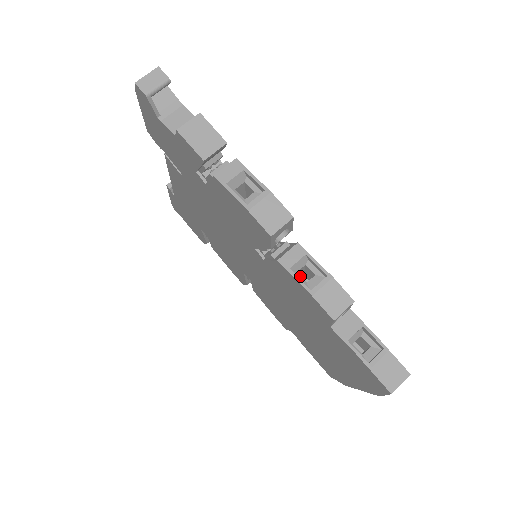
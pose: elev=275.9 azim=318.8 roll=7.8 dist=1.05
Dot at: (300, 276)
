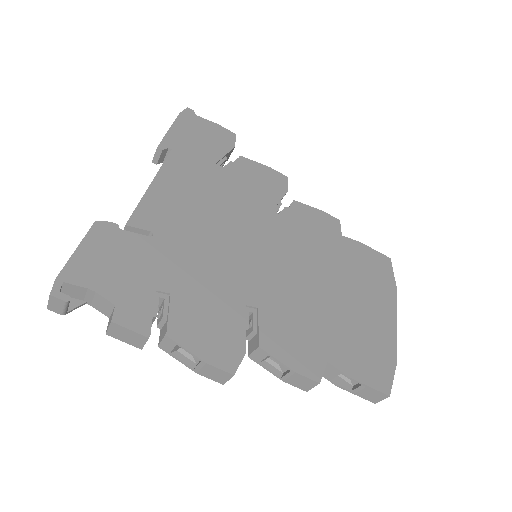
Dot at: (272, 360)
